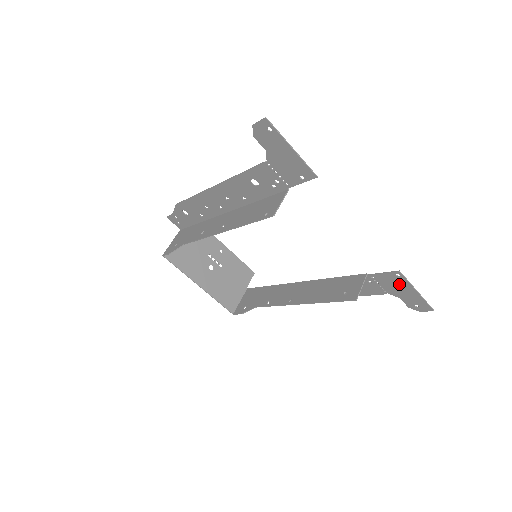
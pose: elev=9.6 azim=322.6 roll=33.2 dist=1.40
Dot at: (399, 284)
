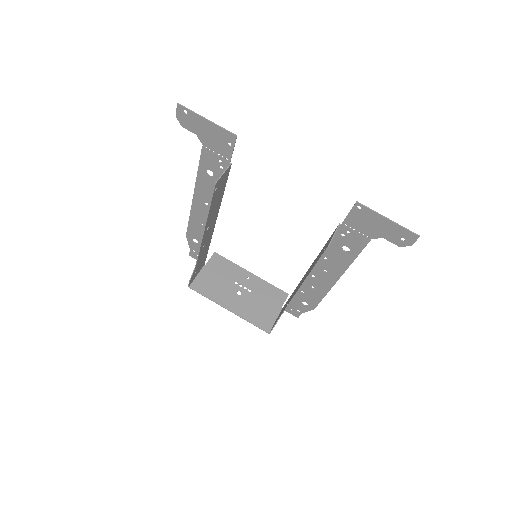
Dot at: (369, 219)
